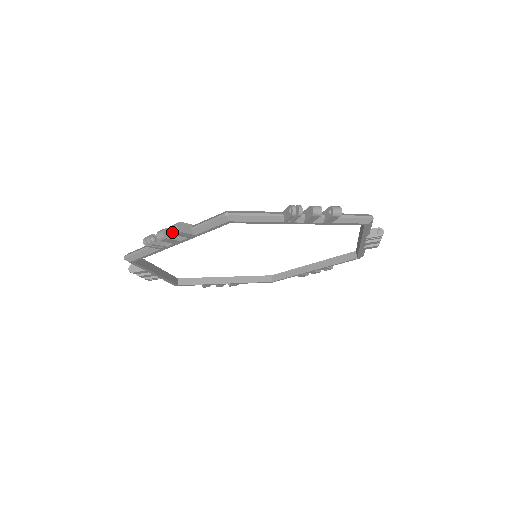
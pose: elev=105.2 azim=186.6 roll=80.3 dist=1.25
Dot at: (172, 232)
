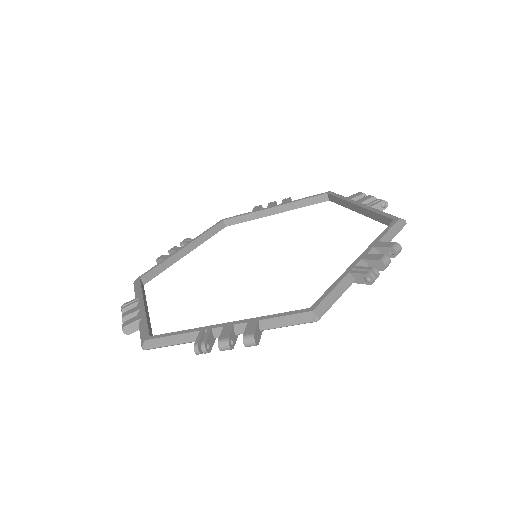
Dot at: occluded
